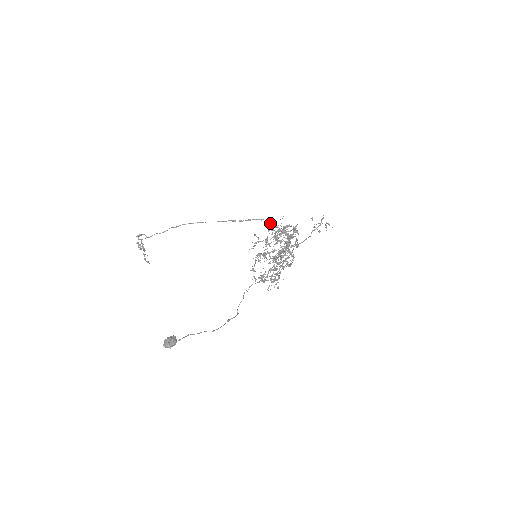
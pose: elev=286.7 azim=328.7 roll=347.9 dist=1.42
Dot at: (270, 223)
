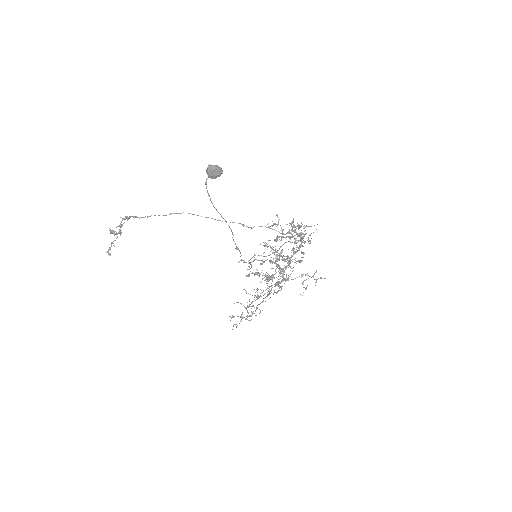
Dot at: occluded
